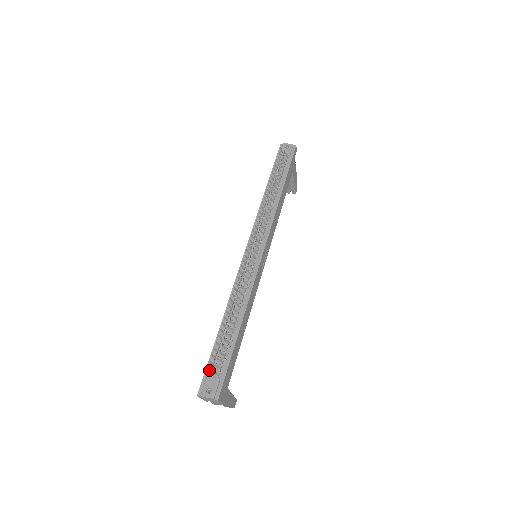
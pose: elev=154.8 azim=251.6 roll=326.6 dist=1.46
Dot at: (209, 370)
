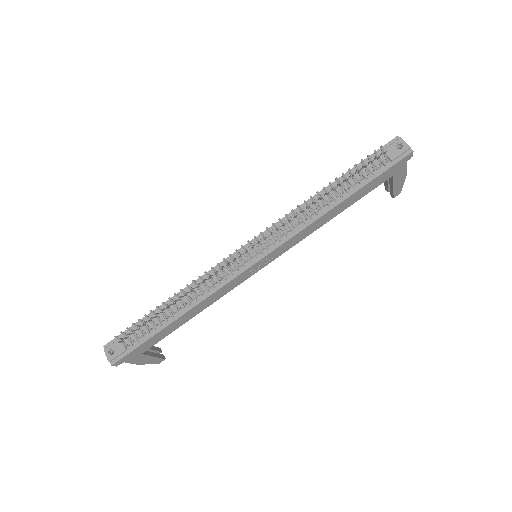
Dot at: (118, 338)
